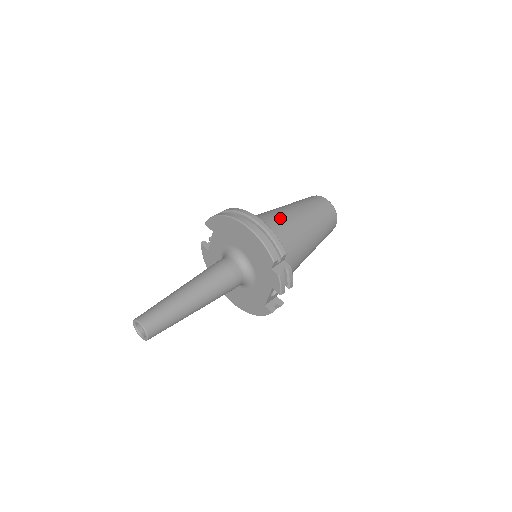
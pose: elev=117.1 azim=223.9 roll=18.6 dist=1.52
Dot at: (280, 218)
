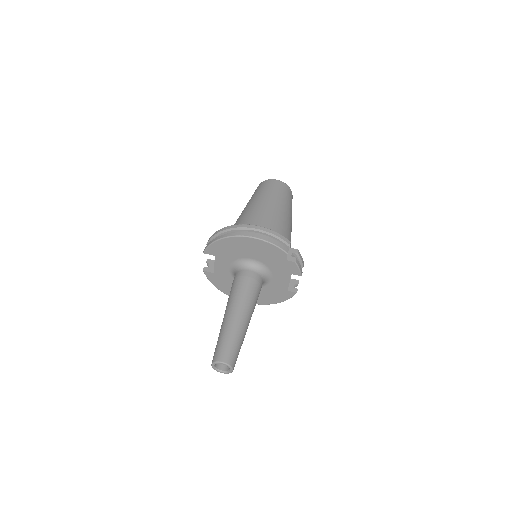
Dot at: (260, 215)
